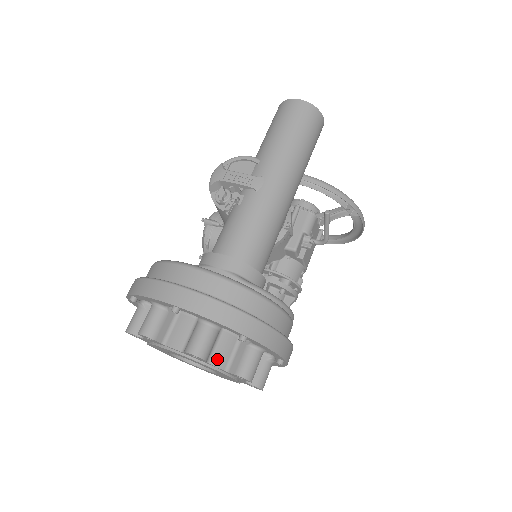
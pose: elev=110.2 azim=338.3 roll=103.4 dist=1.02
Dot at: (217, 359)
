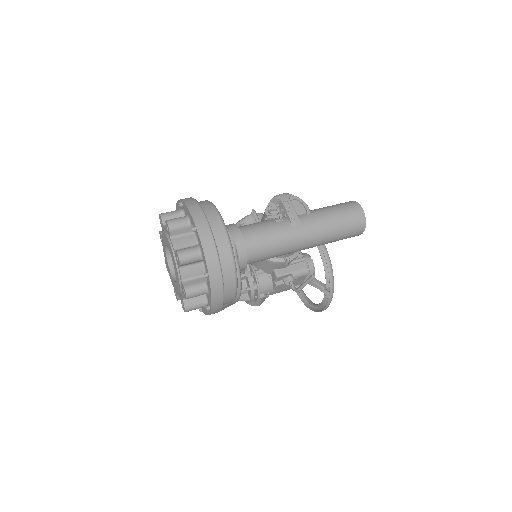
Dot at: (185, 271)
